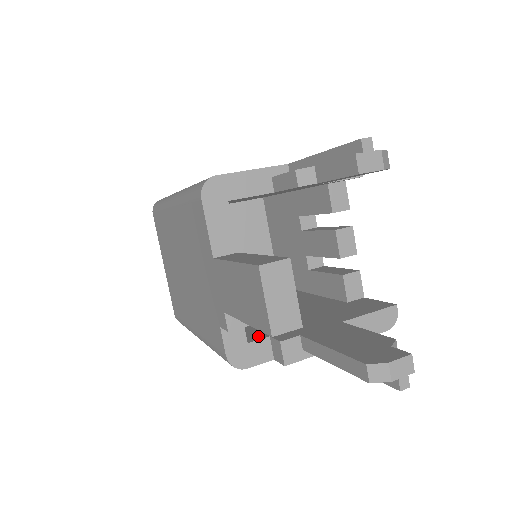
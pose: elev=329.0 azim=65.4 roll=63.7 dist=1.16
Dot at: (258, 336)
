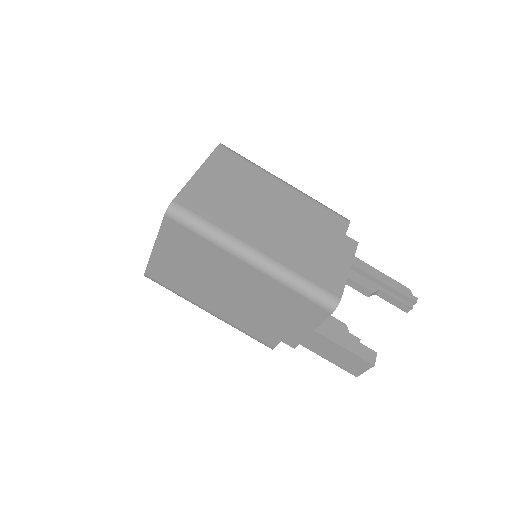
Dot at: occluded
